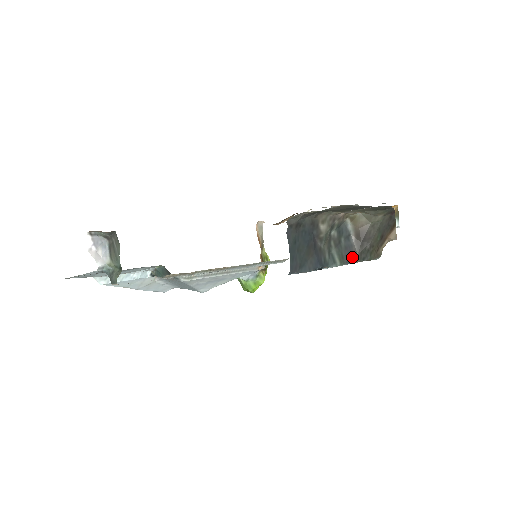
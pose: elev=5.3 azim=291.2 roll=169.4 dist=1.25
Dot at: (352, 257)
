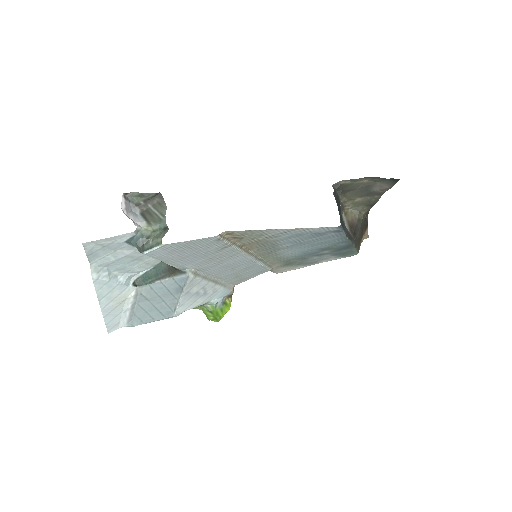
Dot at: (352, 240)
